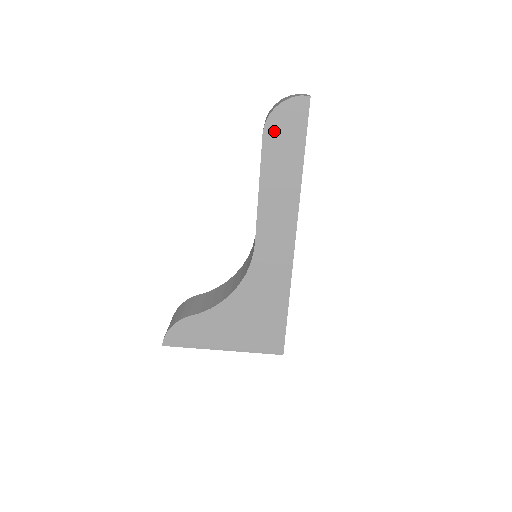
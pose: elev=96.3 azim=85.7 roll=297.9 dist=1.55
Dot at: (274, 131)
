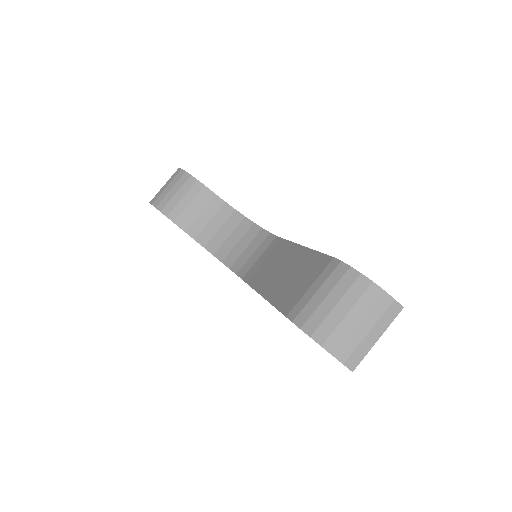
Dot at: occluded
